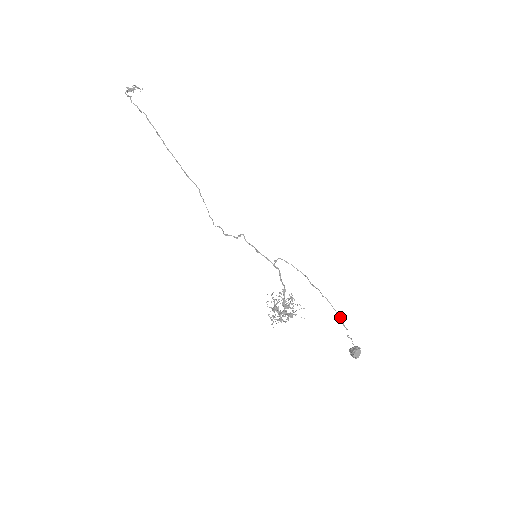
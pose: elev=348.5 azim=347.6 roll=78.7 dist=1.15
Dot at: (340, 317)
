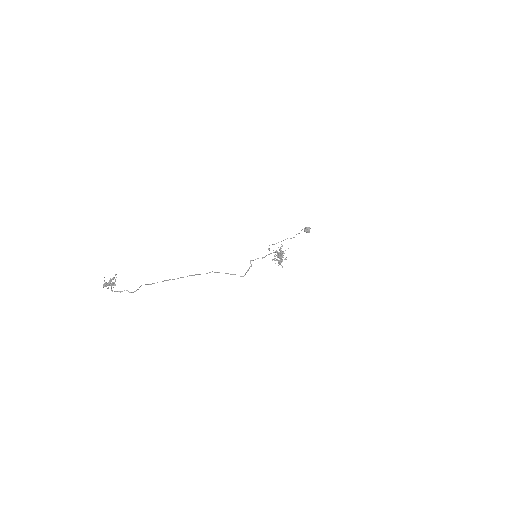
Dot at: occluded
